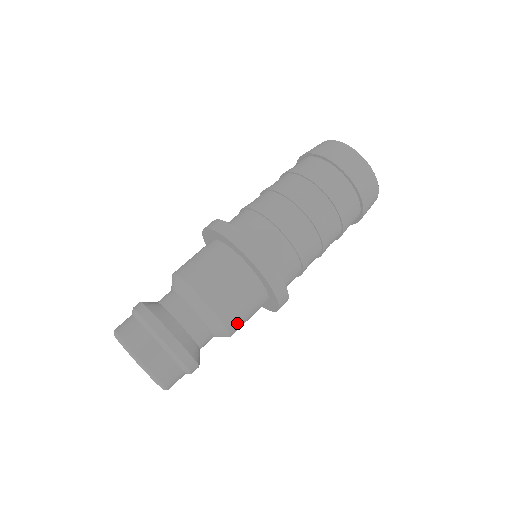
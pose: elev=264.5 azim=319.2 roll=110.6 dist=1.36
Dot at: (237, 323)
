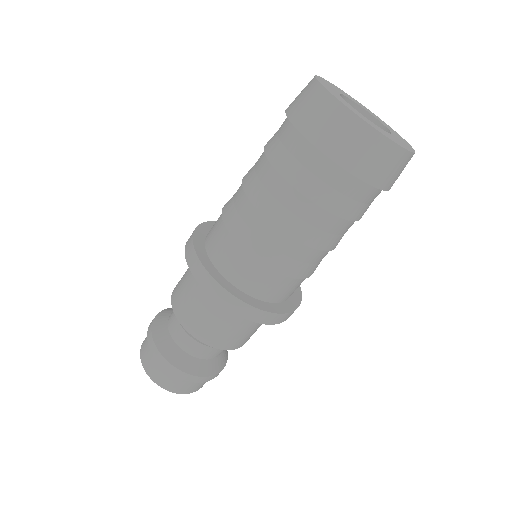
Dot at: (236, 342)
